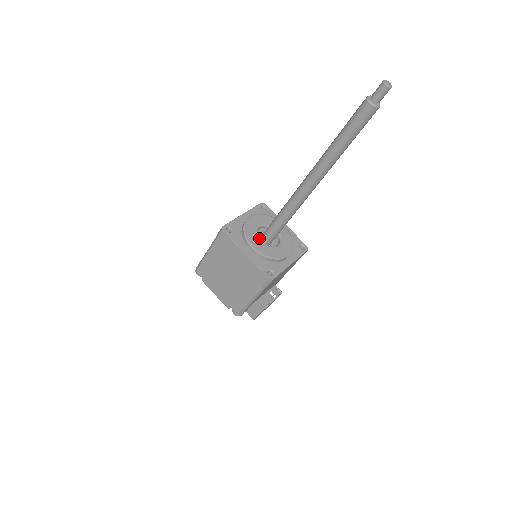
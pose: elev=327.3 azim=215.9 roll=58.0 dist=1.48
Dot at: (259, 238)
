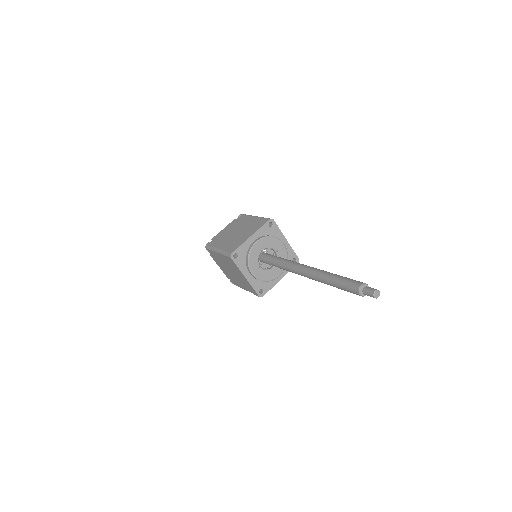
Dot at: (260, 254)
